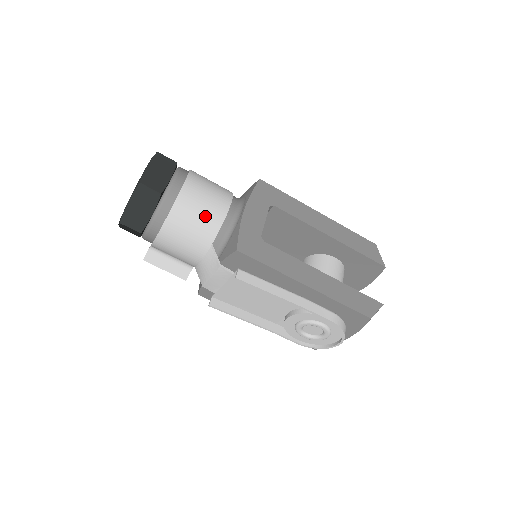
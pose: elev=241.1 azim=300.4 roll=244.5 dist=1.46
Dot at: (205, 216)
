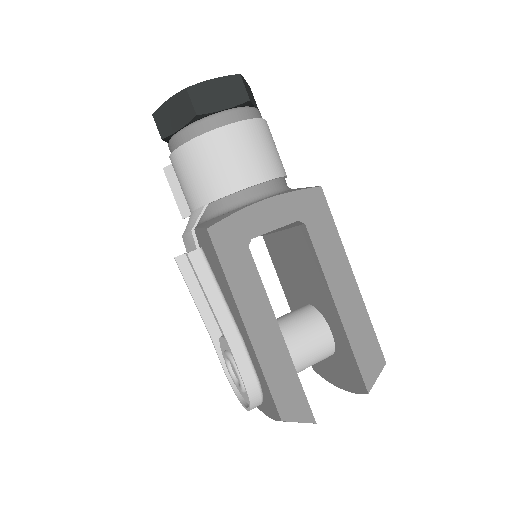
Dot at: (220, 172)
